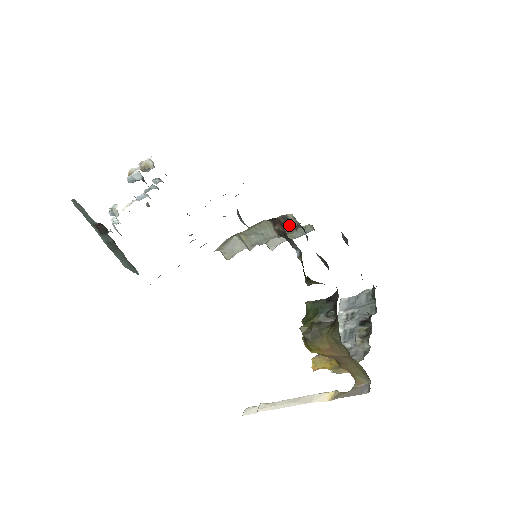
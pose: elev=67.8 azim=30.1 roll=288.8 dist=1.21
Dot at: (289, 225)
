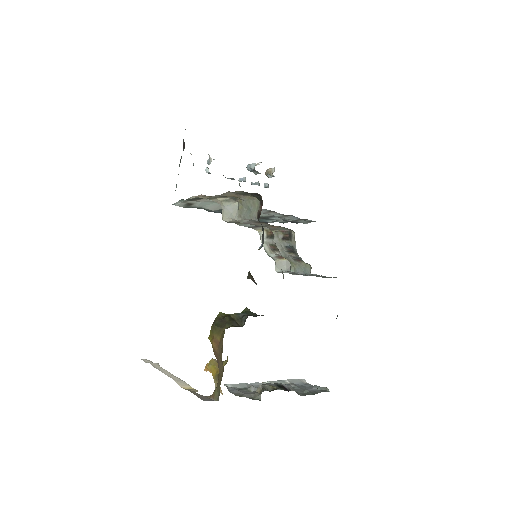
Dot at: (290, 245)
